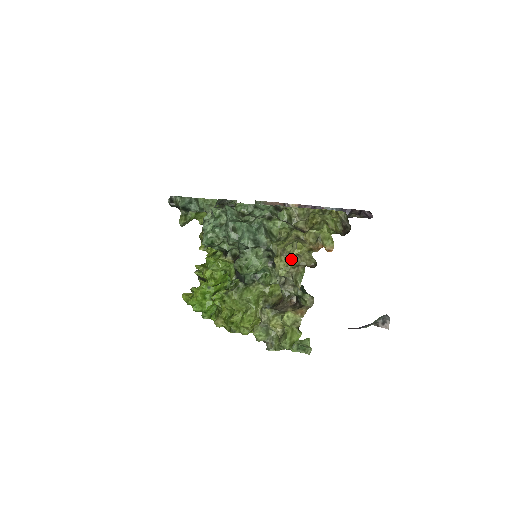
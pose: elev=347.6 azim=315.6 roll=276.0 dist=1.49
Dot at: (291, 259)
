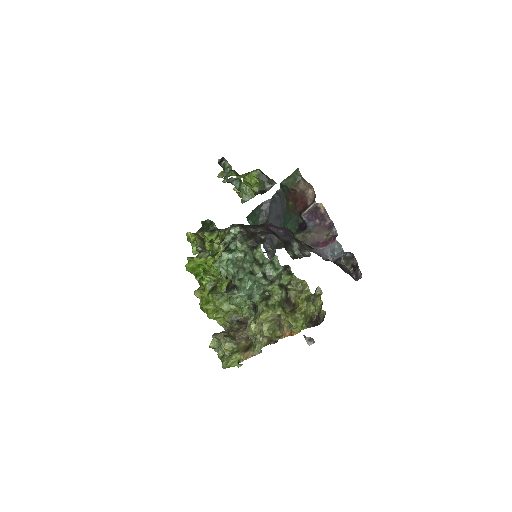
Dot at: occluded
